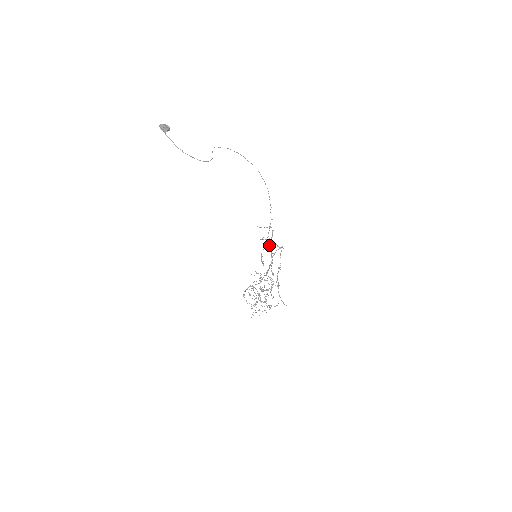
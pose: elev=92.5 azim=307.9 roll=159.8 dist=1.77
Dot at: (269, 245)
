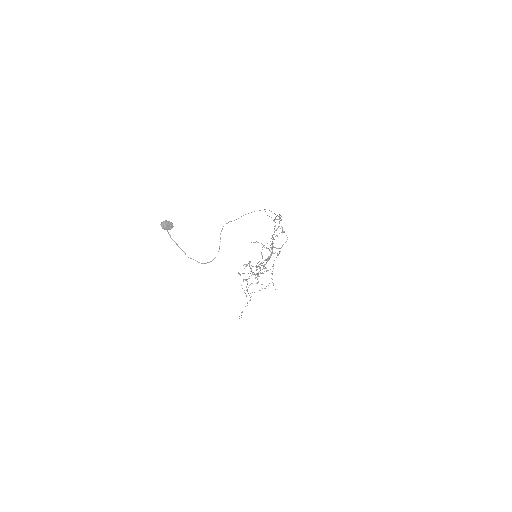
Dot at: occluded
